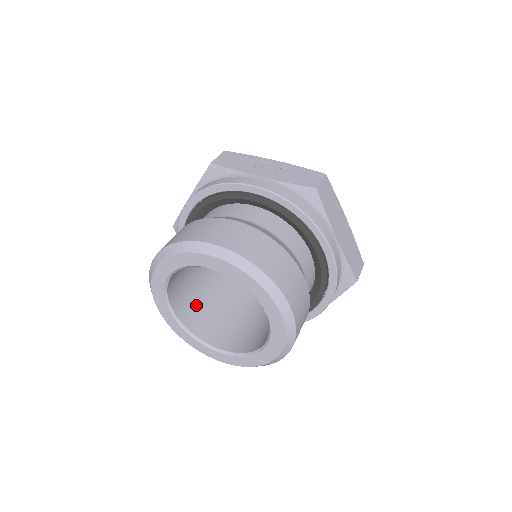
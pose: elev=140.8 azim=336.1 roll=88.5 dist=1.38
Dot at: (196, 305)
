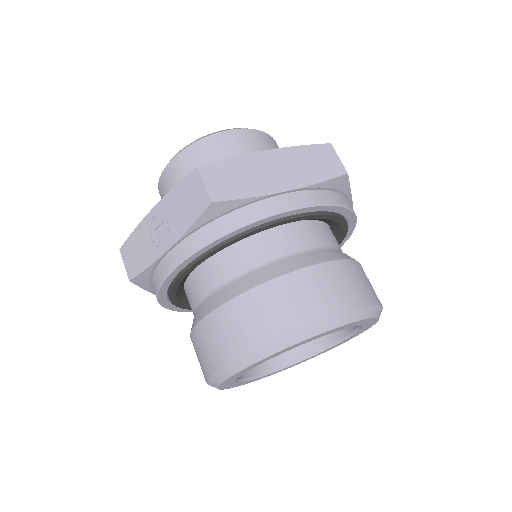
Dot at: occluded
